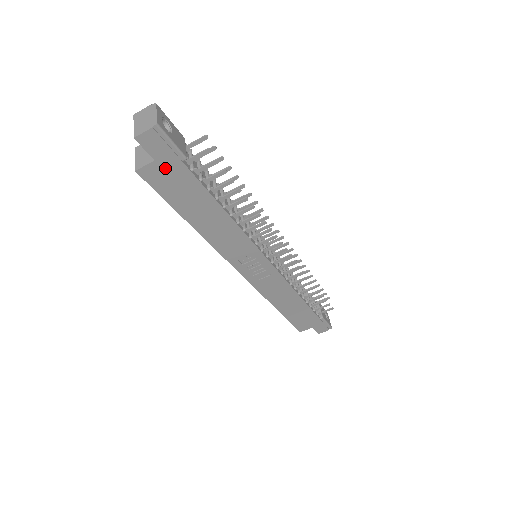
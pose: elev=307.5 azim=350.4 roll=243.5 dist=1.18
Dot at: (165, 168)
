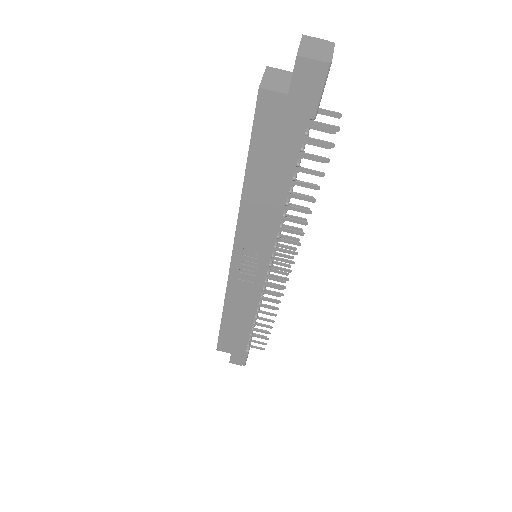
Dot at: (287, 110)
